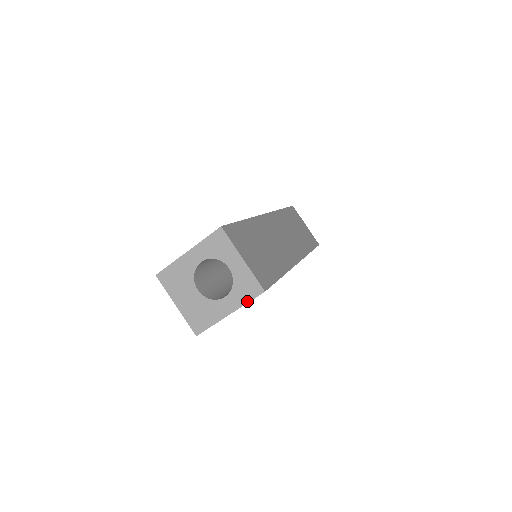
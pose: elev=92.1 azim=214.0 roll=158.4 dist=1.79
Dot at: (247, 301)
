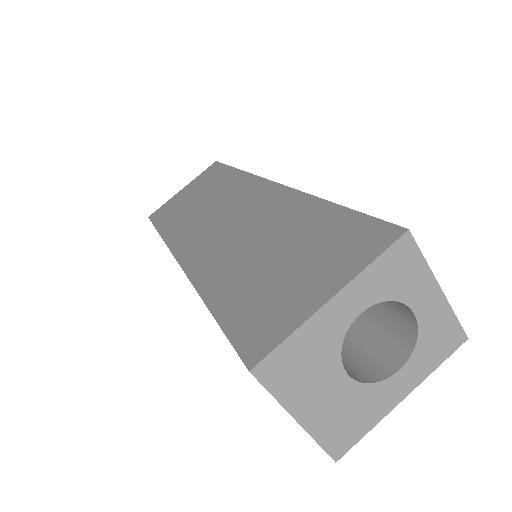
Dot at: (437, 365)
